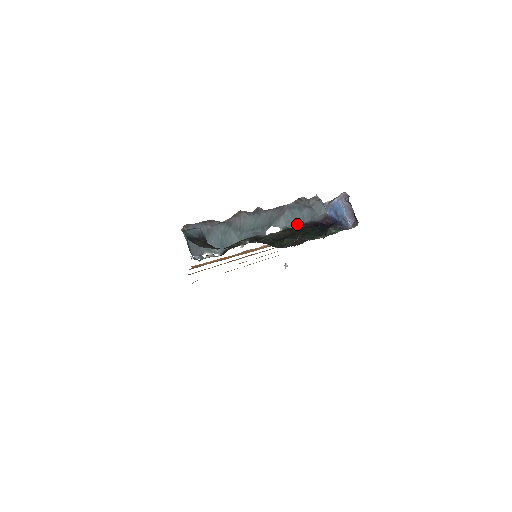
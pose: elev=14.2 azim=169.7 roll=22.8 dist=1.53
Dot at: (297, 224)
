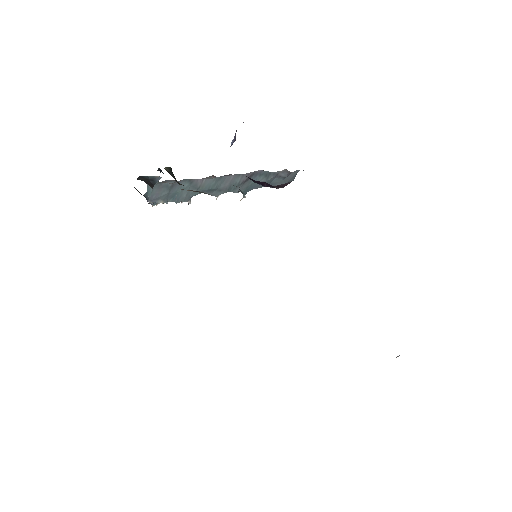
Dot at: (251, 189)
